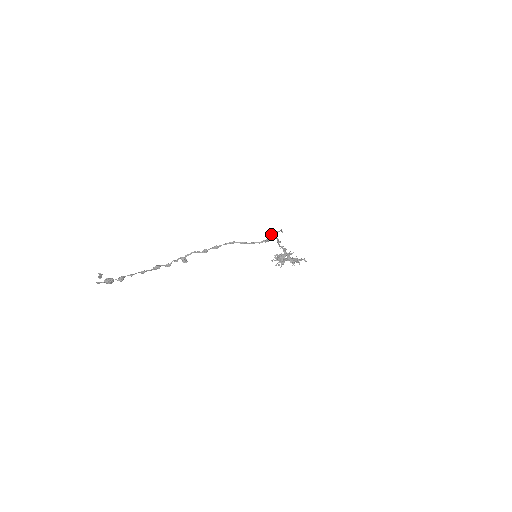
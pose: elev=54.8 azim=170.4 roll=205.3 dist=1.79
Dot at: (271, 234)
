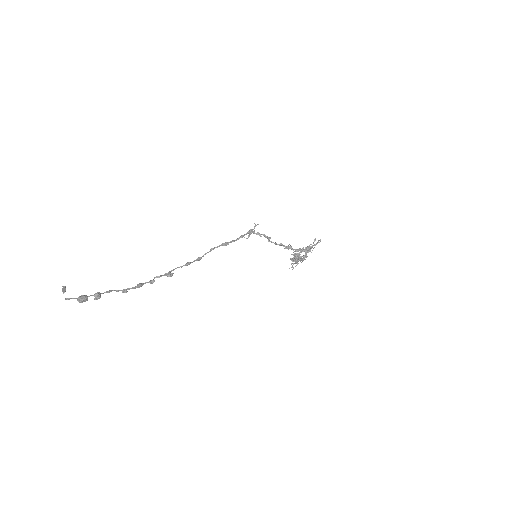
Dot at: occluded
